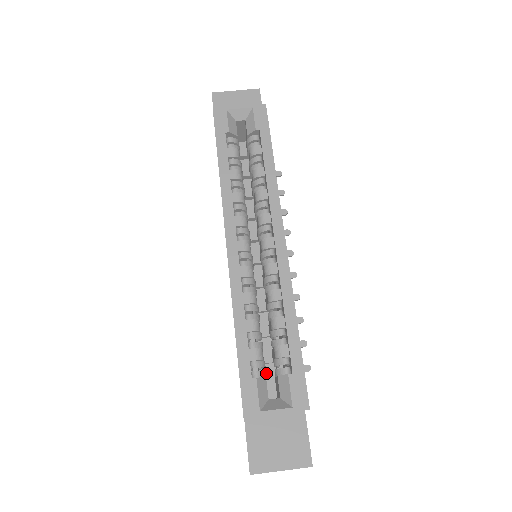
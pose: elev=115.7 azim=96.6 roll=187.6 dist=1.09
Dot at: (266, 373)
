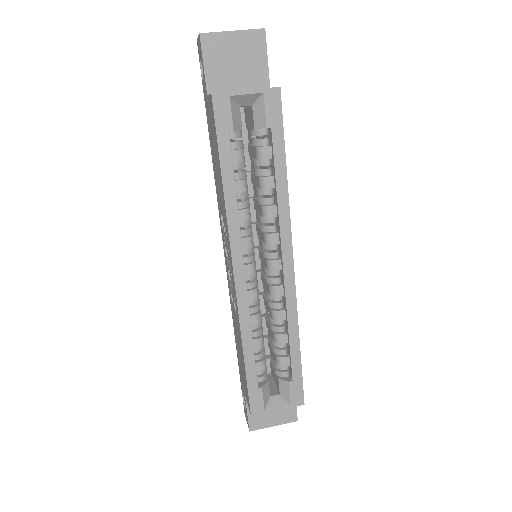
Dot at: occluded
